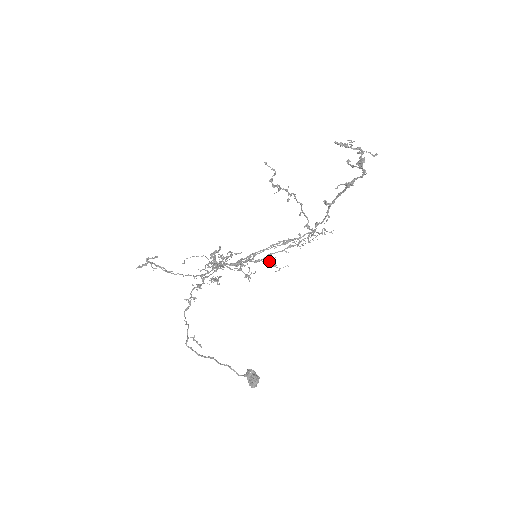
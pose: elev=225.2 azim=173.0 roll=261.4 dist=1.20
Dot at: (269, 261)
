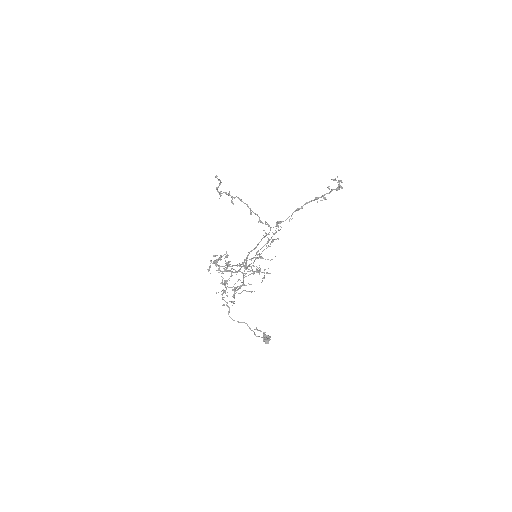
Dot at: (261, 256)
